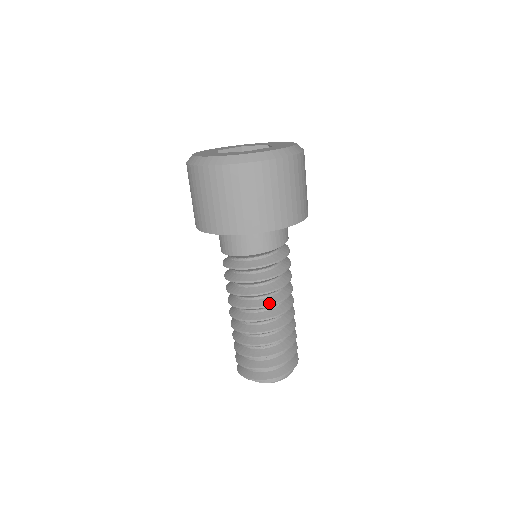
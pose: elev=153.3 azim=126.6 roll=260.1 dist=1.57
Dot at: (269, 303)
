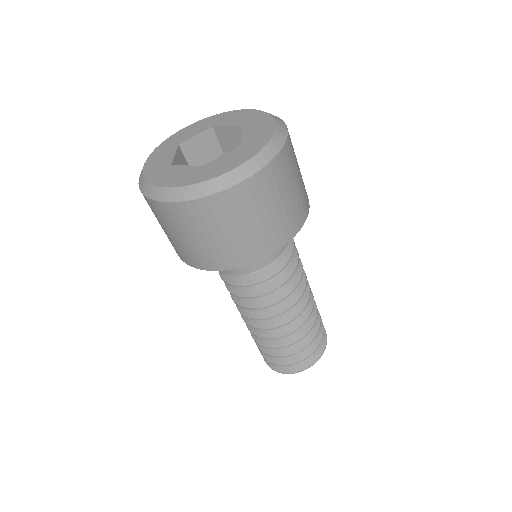
Dot at: (275, 314)
